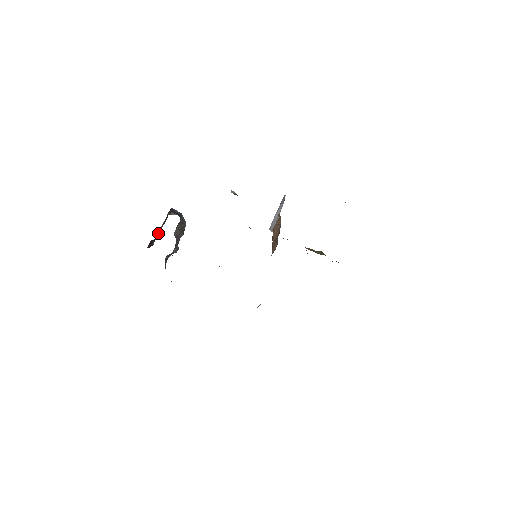
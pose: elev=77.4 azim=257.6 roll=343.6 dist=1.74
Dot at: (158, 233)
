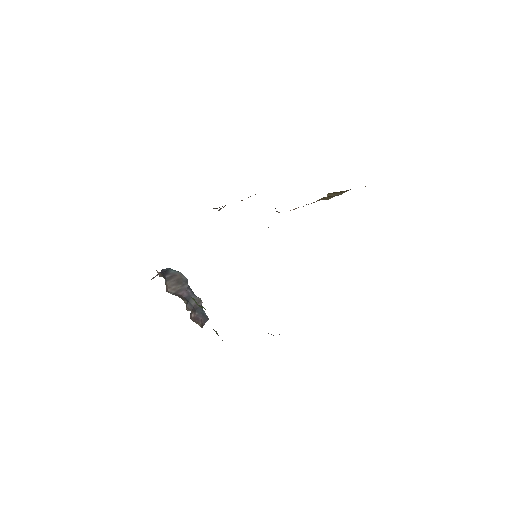
Dot at: occluded
